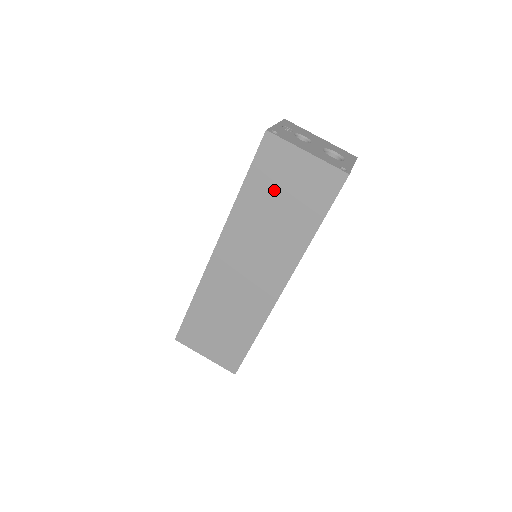
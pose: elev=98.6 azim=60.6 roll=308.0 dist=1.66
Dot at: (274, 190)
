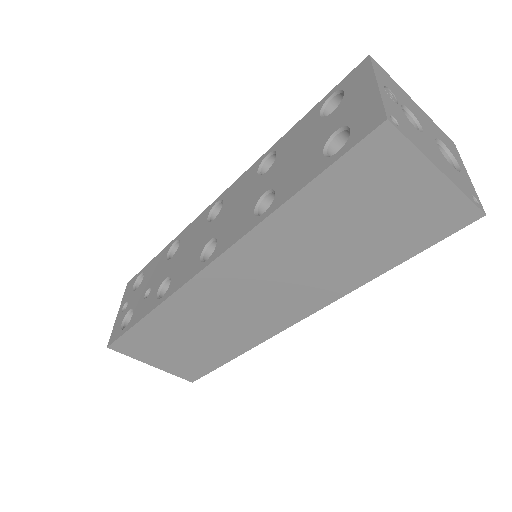
Dot at: (351, 211)
